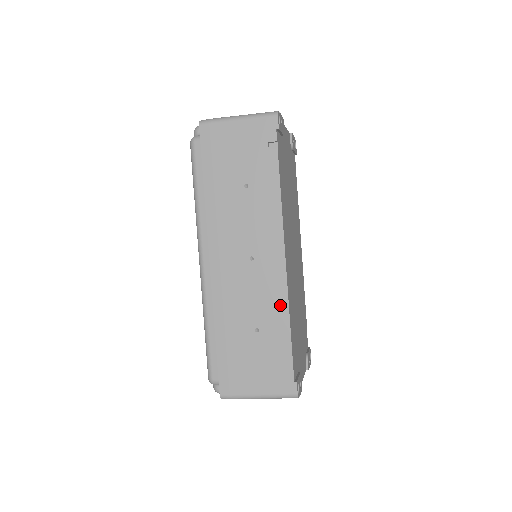
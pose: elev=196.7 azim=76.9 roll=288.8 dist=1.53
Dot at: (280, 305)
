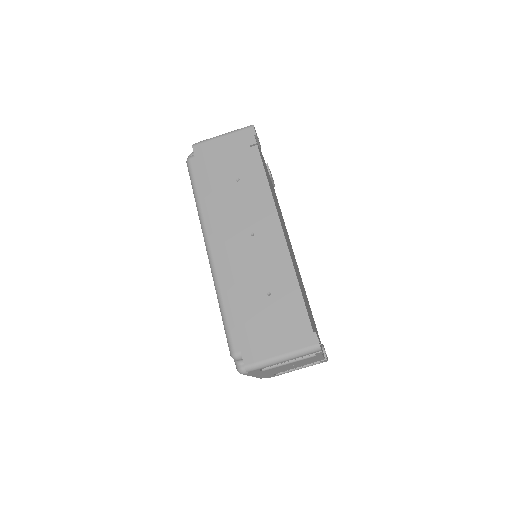
Dot at: (285, 266)
